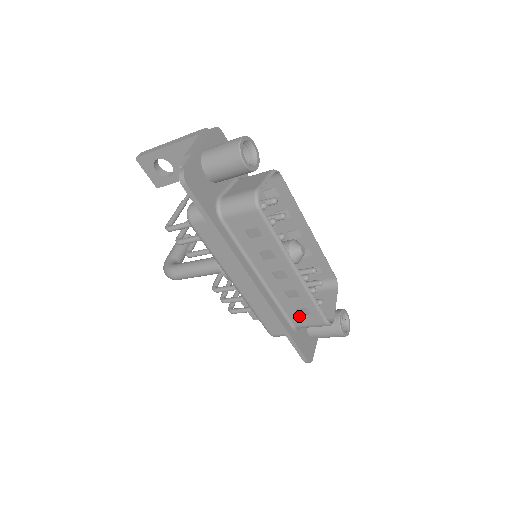
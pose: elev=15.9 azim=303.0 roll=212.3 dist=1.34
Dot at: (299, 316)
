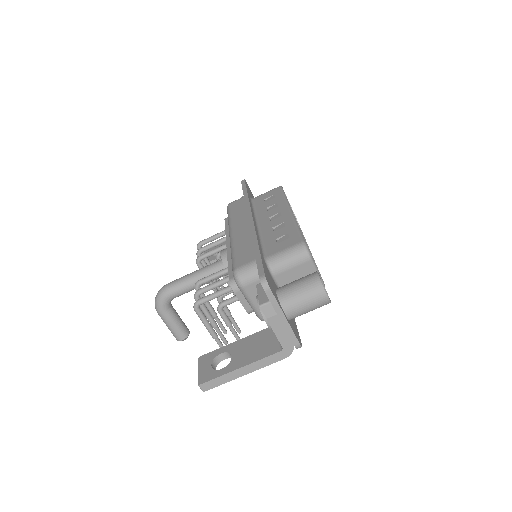
Dot at: (277, 245)
